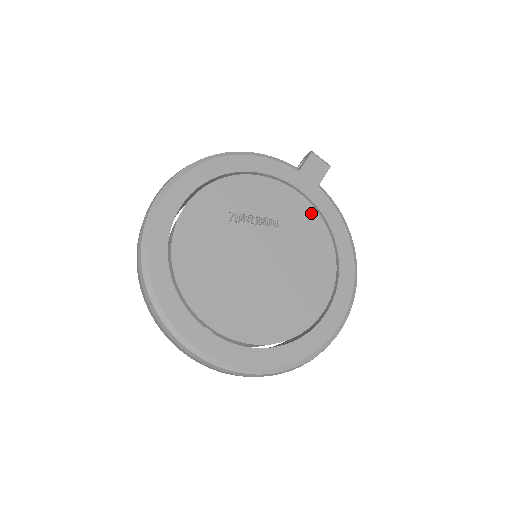
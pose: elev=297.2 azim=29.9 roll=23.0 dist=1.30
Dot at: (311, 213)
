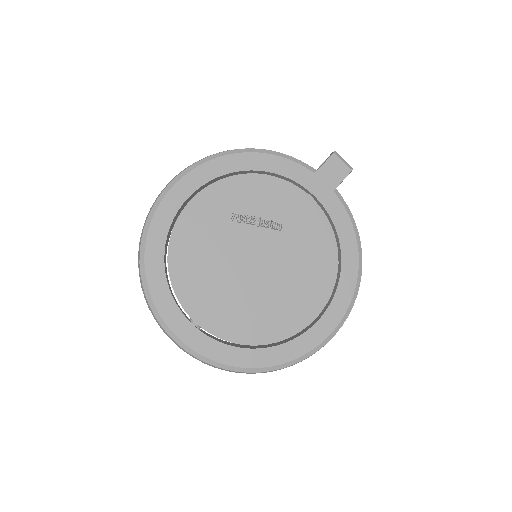
Dot at: (320, 219)
